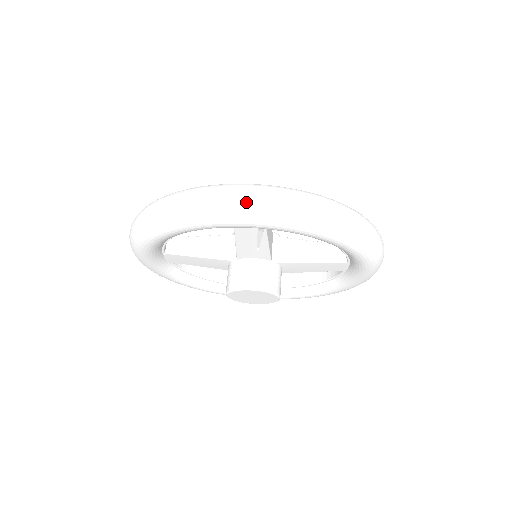
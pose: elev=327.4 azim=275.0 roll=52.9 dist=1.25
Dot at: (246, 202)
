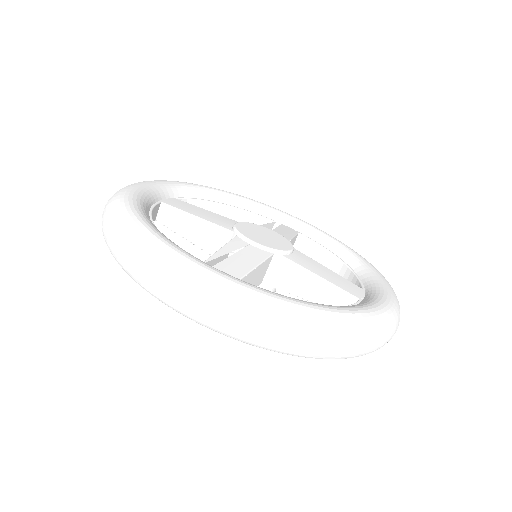
Dot at: (186, 308)
